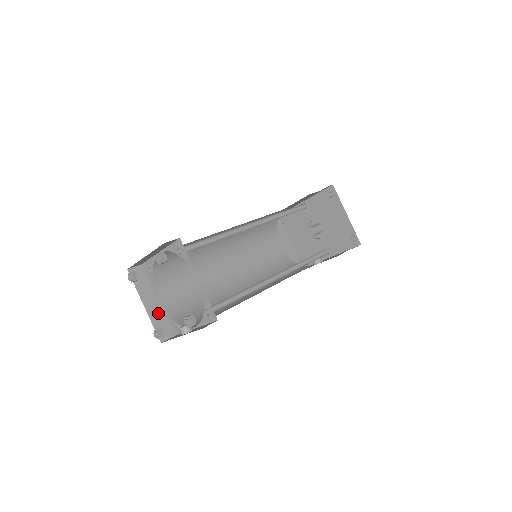
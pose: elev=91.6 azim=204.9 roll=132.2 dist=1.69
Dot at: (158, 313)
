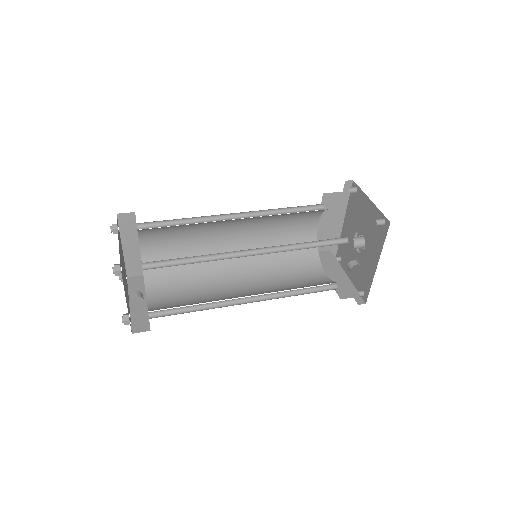
Dot at: (141, 311)
